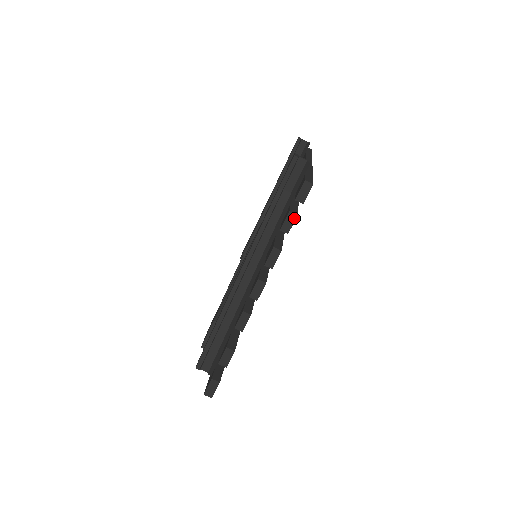
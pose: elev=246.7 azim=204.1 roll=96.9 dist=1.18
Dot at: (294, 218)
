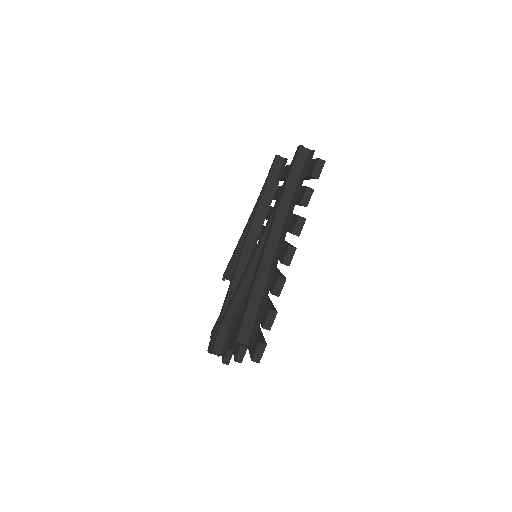
Dot at: (311, 192)
